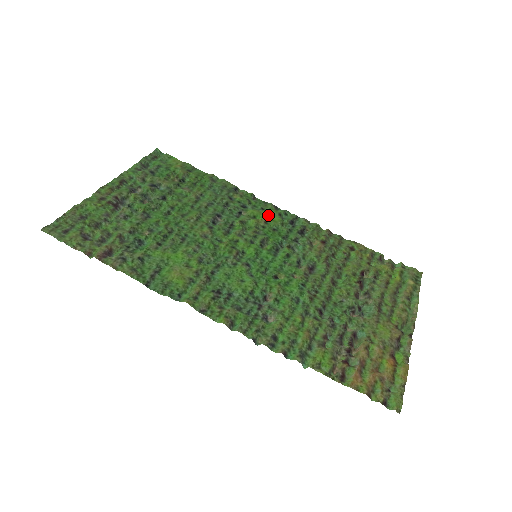
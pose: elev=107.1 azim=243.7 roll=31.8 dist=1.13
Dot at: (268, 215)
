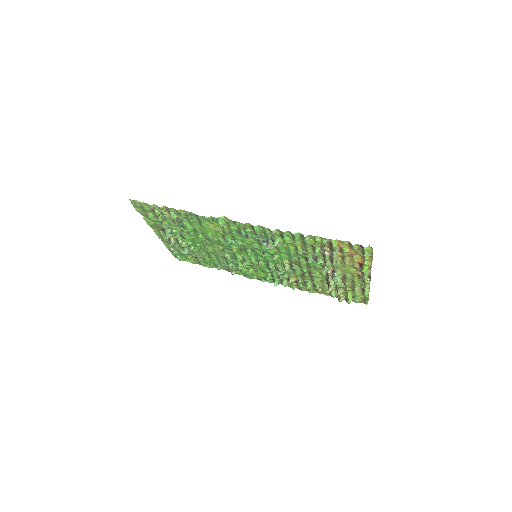
Dot at: (256, 274)
